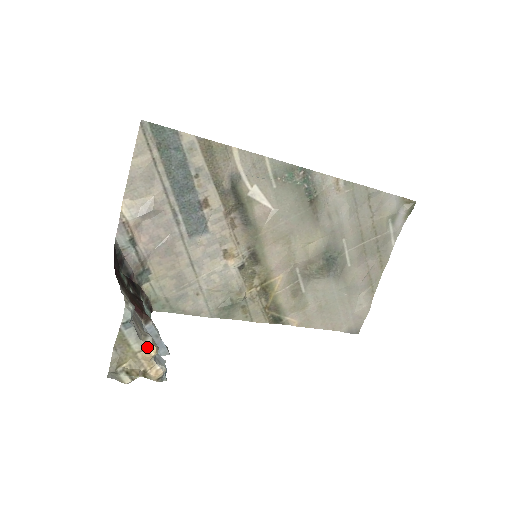
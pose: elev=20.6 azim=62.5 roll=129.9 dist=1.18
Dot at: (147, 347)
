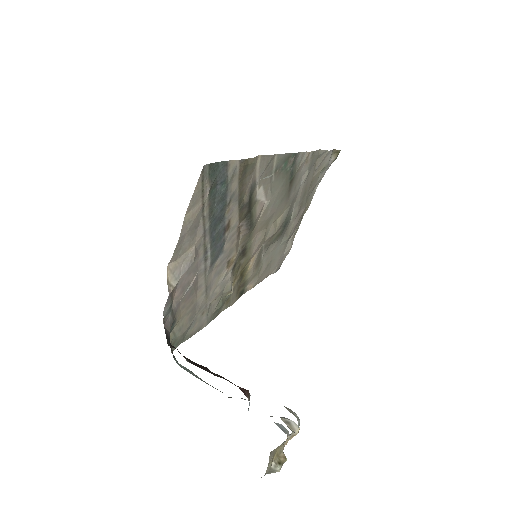
Dot at: occluded
